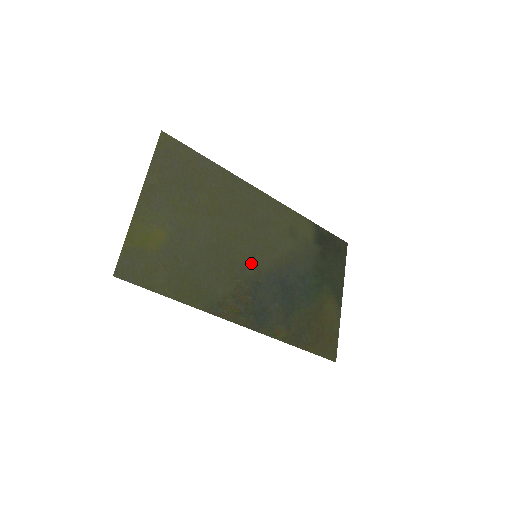
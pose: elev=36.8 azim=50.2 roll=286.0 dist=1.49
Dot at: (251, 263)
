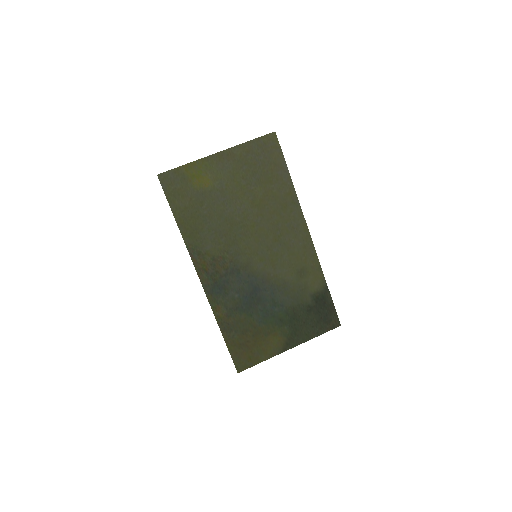
Dot at: (248, 256)
